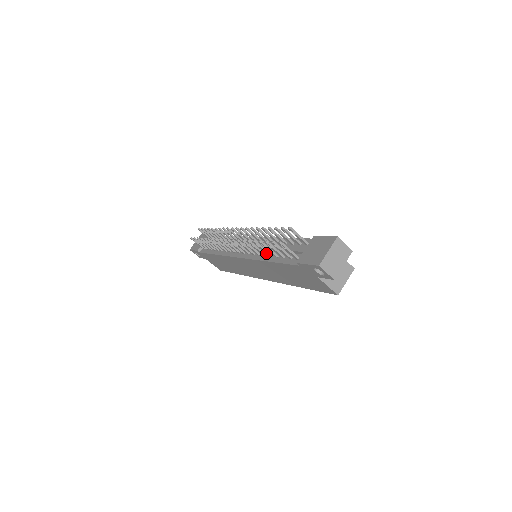
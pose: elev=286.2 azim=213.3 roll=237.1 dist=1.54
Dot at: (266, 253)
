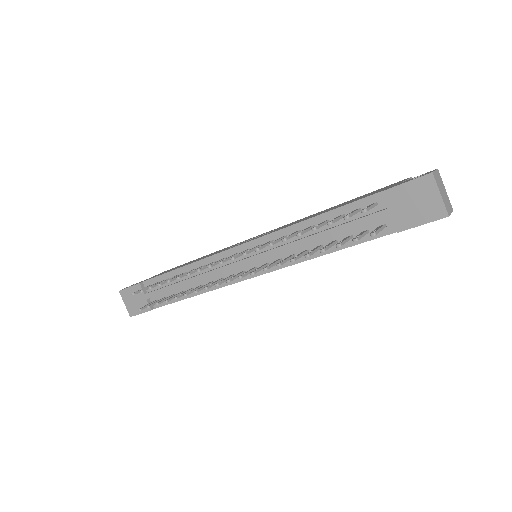
Dot at: (317, 250)
